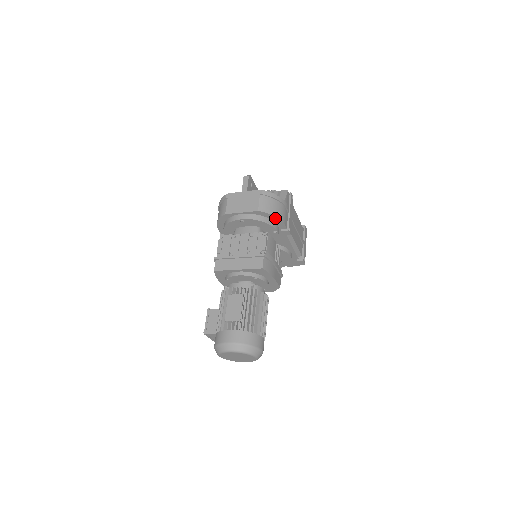
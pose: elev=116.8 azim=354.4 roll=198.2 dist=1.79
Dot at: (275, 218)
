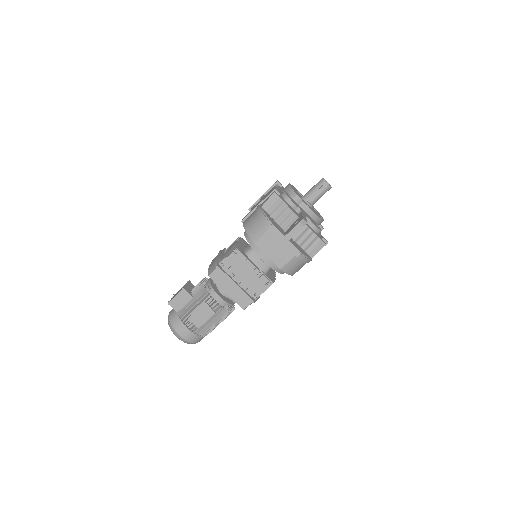
Dot at: occluded
